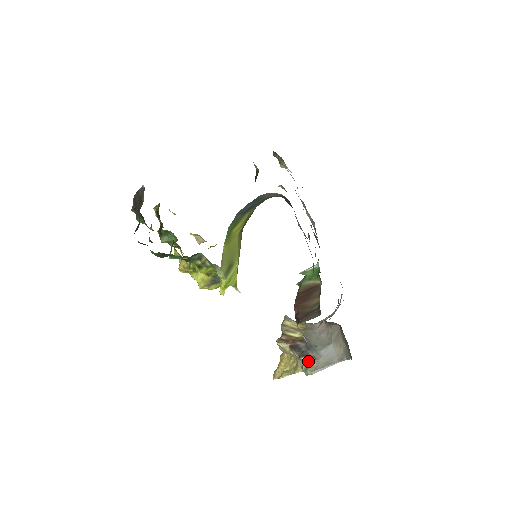
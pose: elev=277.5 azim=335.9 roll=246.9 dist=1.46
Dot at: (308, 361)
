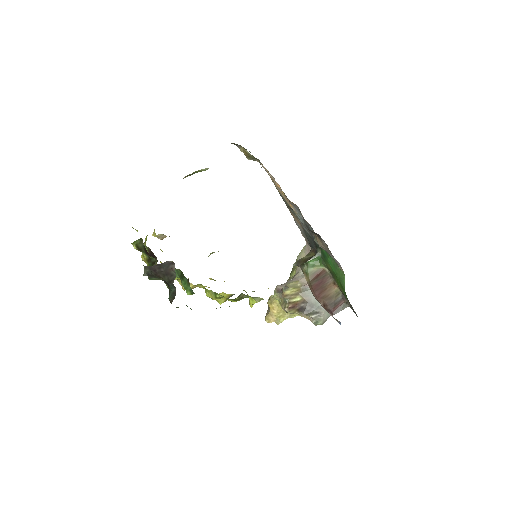
Dot at: (317, 317)
